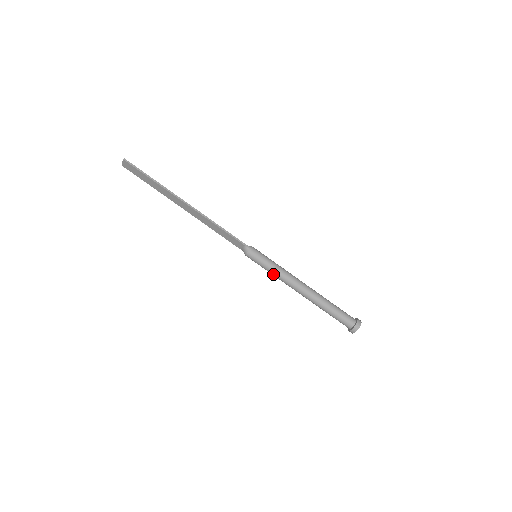
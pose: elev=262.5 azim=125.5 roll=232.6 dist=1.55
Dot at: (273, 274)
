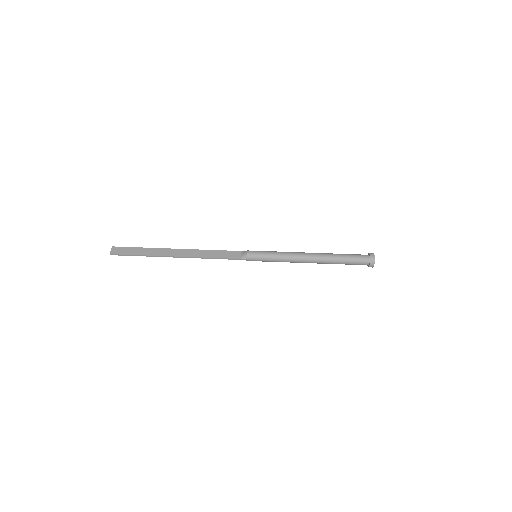
Dot at: (278, 254)
